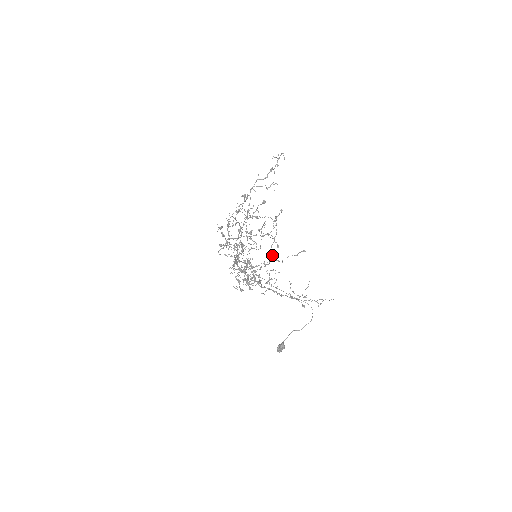
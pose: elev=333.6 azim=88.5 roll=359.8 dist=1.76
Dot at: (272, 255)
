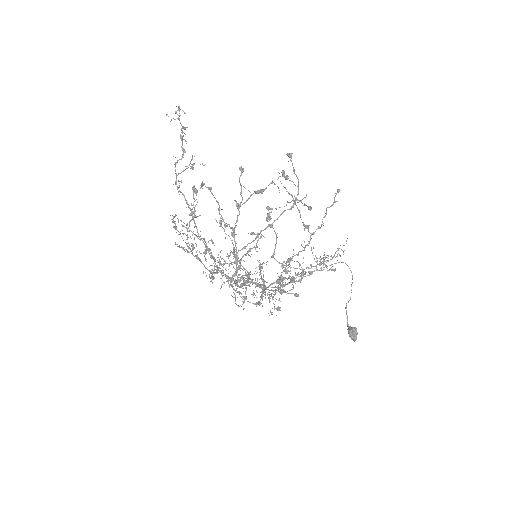
Dot at: (308, 227)
